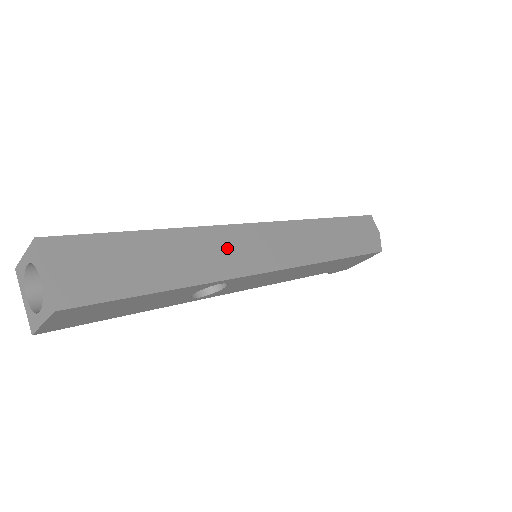
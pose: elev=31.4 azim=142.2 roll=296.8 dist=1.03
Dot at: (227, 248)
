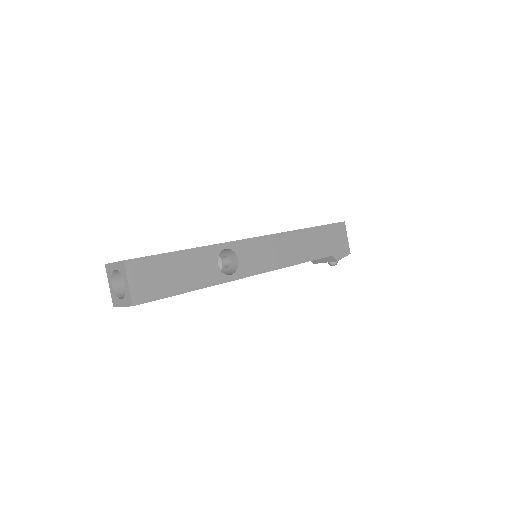
Dot at: occluded
